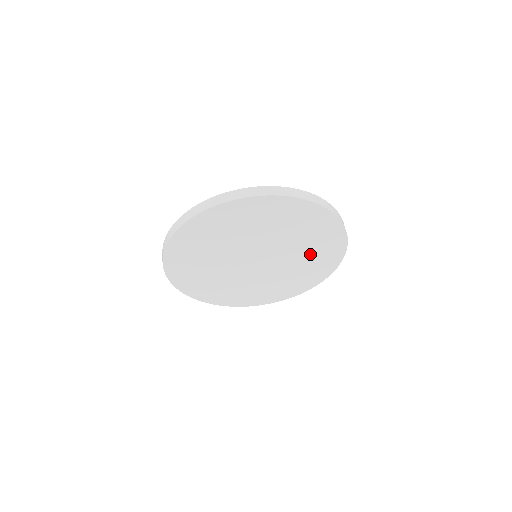
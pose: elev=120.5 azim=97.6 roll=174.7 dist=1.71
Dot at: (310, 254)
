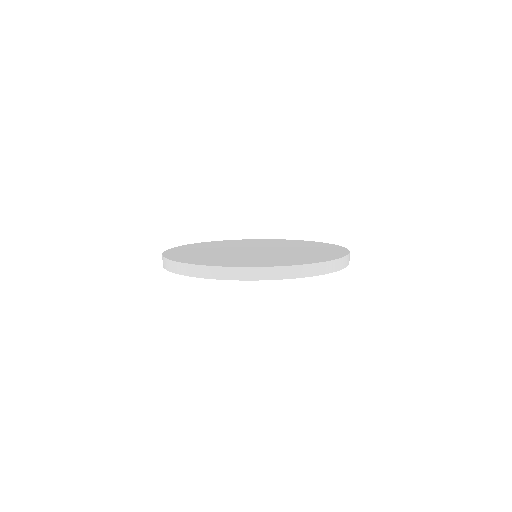
Dot at: occluded
